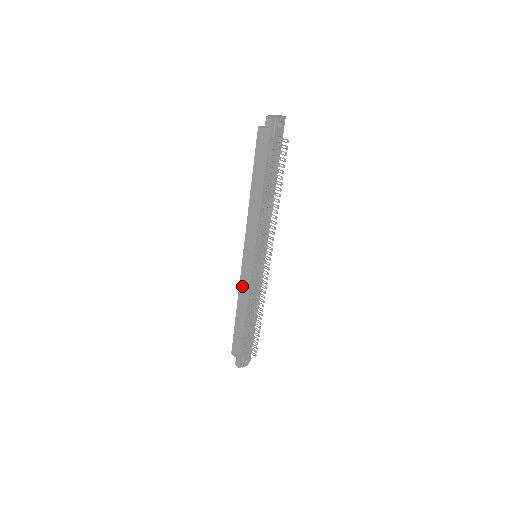
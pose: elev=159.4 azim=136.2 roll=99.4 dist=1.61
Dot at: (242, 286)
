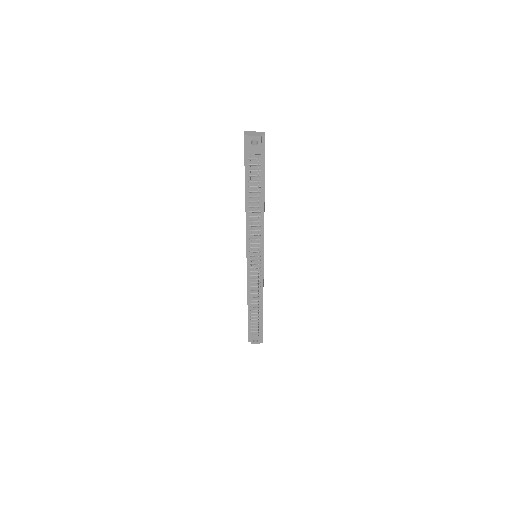
Dot at: occluded
